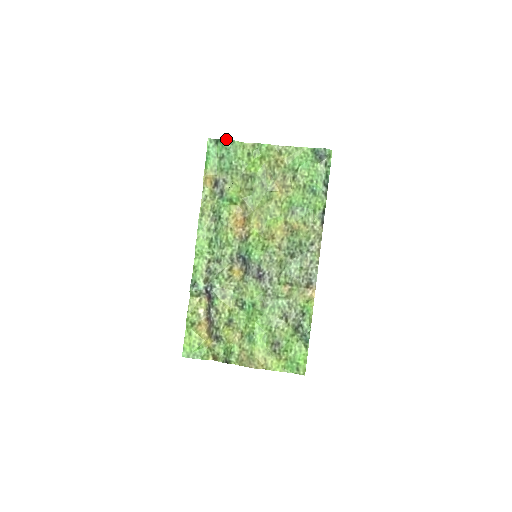
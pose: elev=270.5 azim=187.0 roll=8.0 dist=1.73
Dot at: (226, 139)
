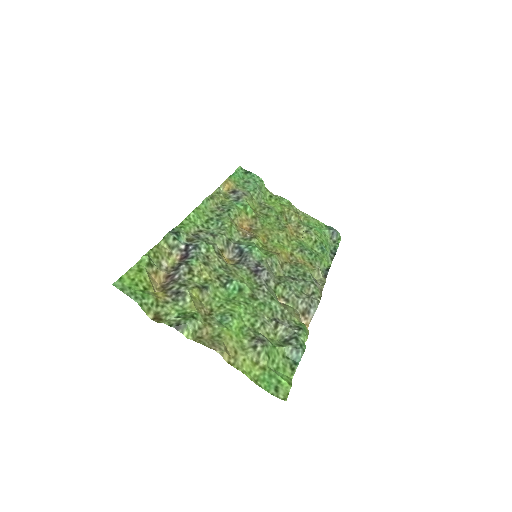
Dot at: occluded
